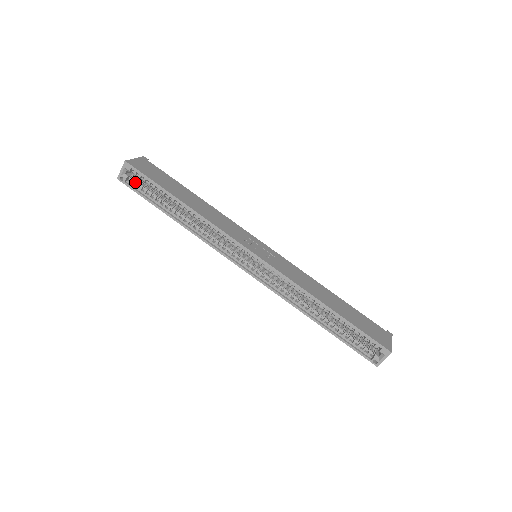
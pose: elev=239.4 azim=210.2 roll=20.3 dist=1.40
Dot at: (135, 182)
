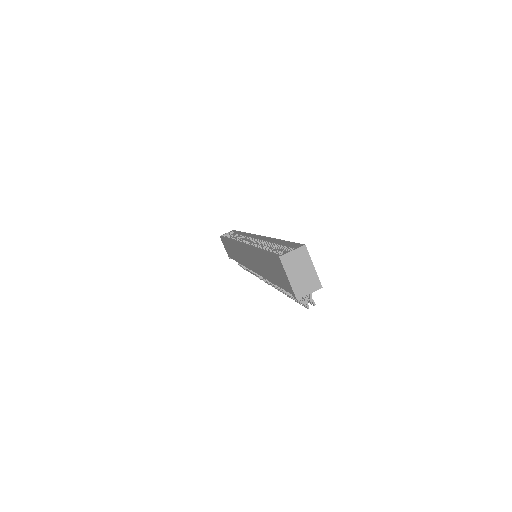
Dot at: occluded
